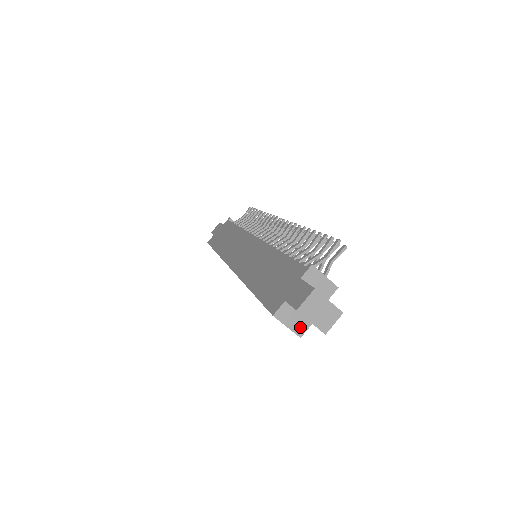
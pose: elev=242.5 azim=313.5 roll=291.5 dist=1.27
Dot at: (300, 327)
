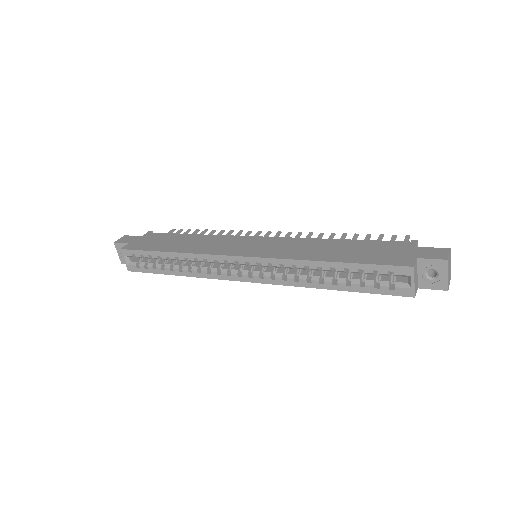
Dot at: (416, 287)
